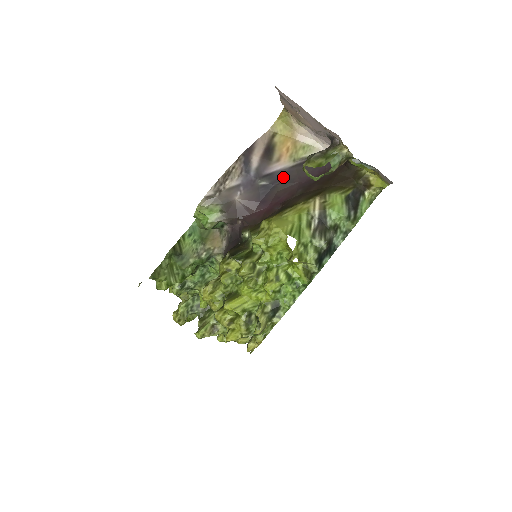
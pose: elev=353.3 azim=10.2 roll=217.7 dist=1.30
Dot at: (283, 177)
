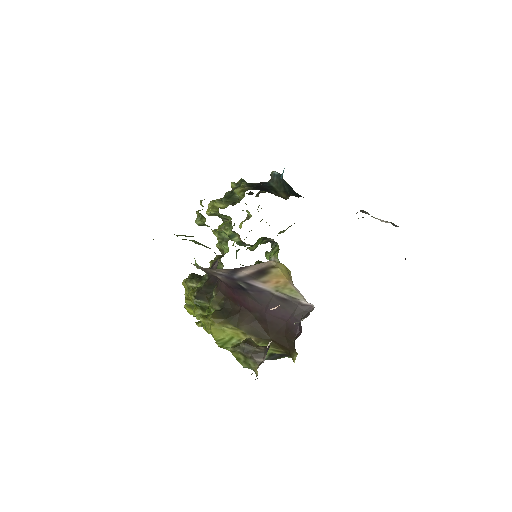
Dot at: (259, 293)
